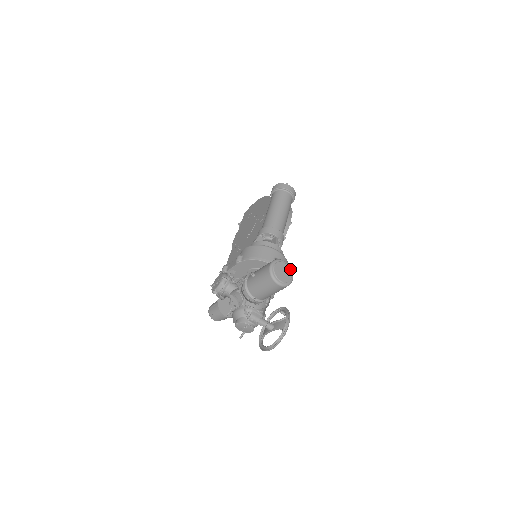
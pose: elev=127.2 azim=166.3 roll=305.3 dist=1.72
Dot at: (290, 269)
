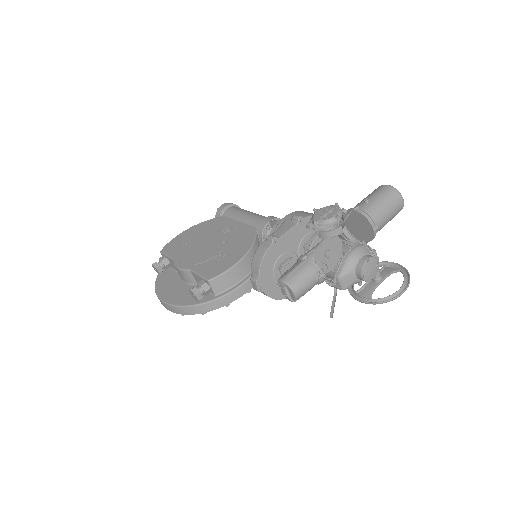
Dot at: occluded
